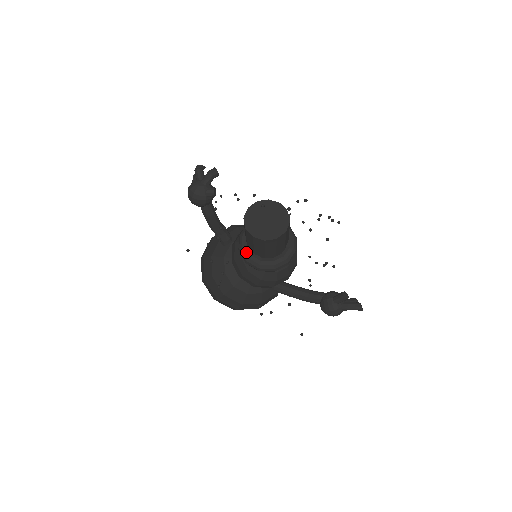
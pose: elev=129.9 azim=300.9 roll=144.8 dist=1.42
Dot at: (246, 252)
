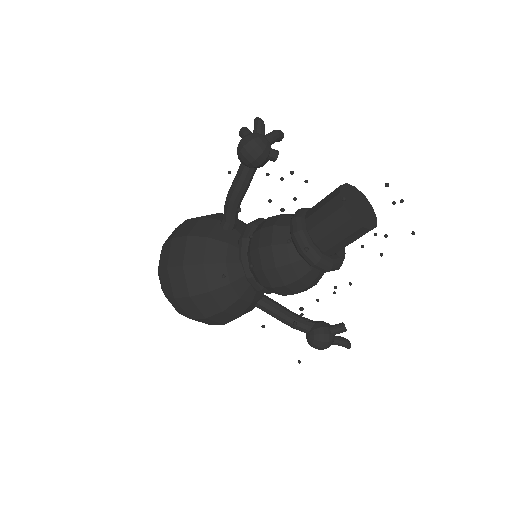
Dot at: (307, 238)
